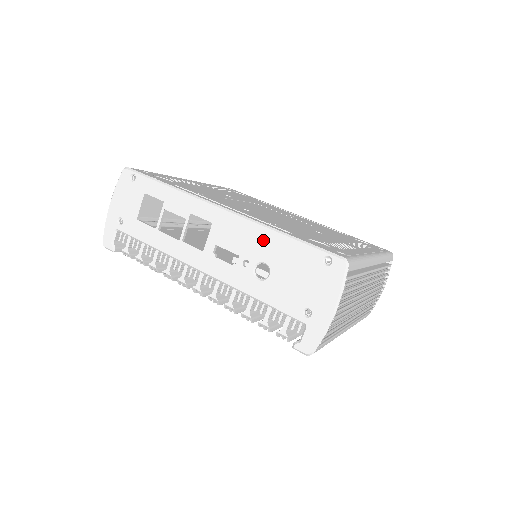
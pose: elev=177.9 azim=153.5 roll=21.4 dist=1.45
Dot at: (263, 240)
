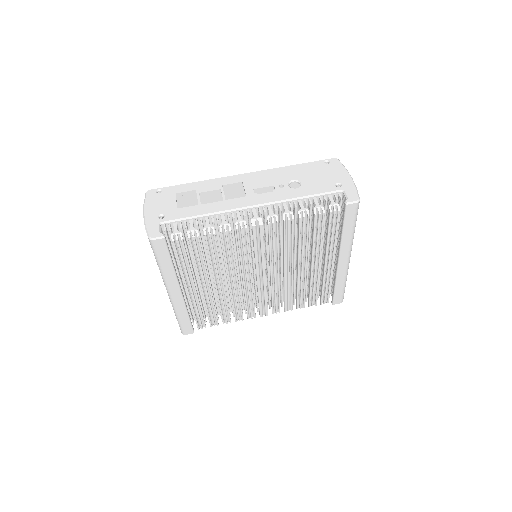
Dot at: (283, 172)
